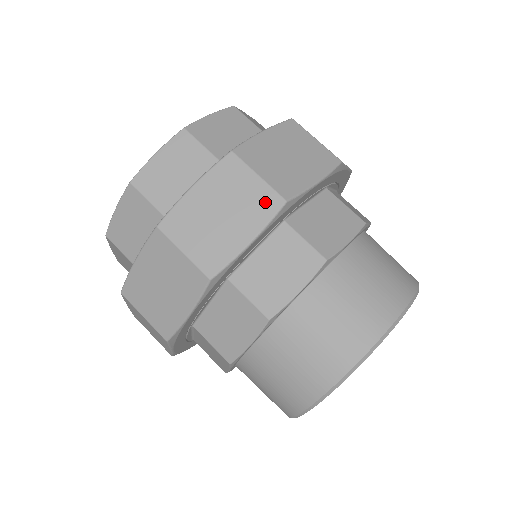
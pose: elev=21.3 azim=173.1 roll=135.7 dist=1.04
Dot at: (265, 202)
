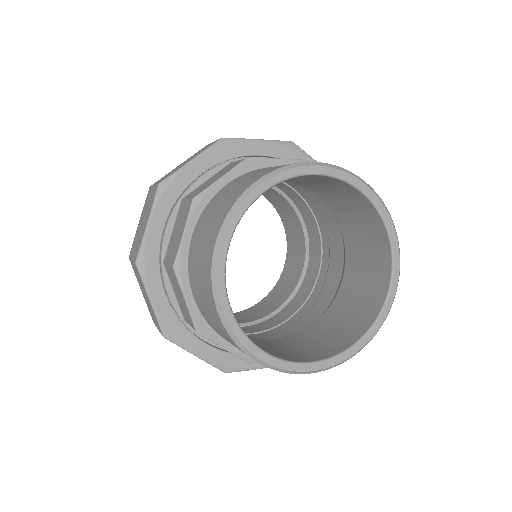
Dot at: (153, 195)
